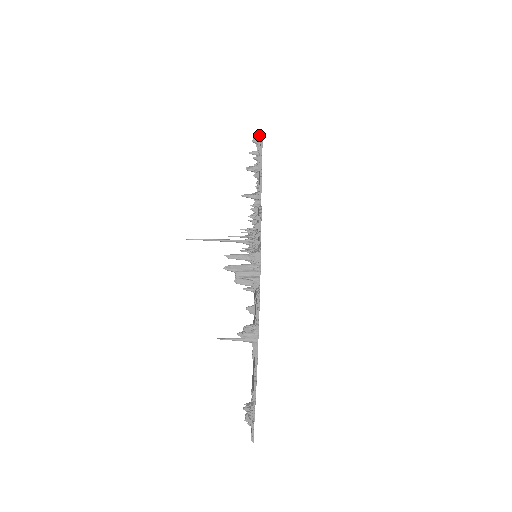
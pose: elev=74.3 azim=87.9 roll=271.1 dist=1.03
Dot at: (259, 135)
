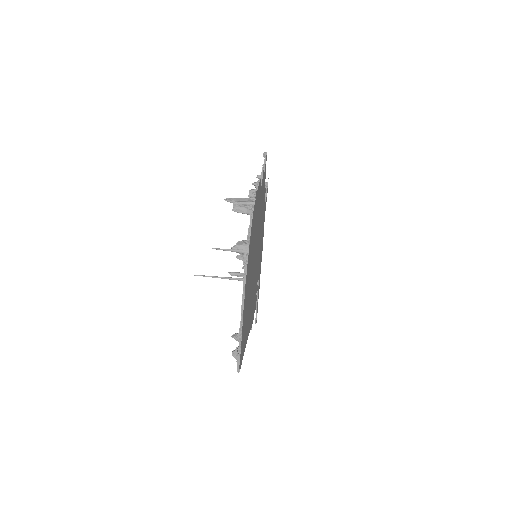
Dot at: (264, 153)
